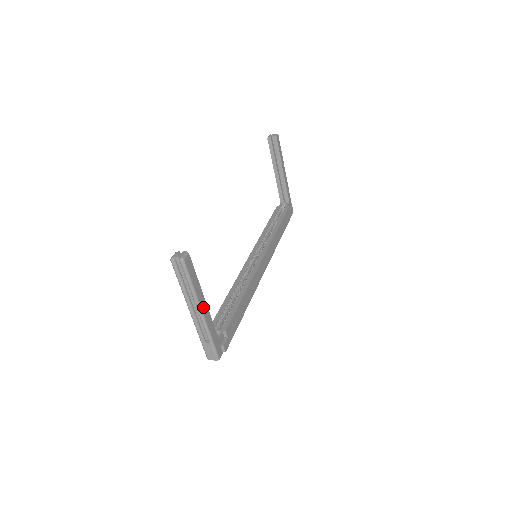
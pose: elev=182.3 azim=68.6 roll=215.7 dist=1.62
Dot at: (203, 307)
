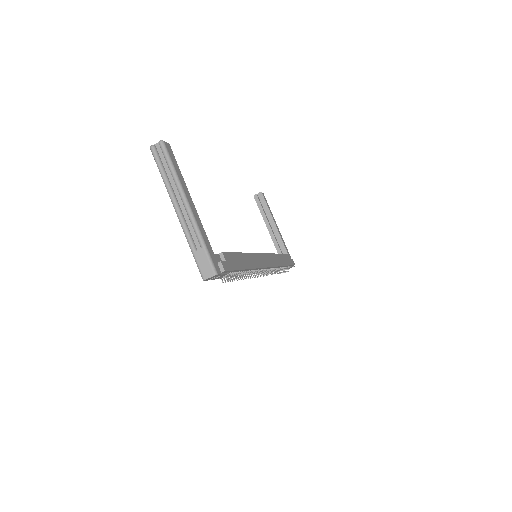
Dot at: (190, 202)
